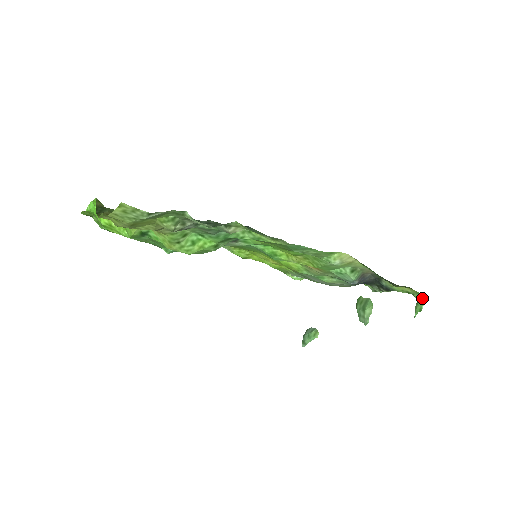
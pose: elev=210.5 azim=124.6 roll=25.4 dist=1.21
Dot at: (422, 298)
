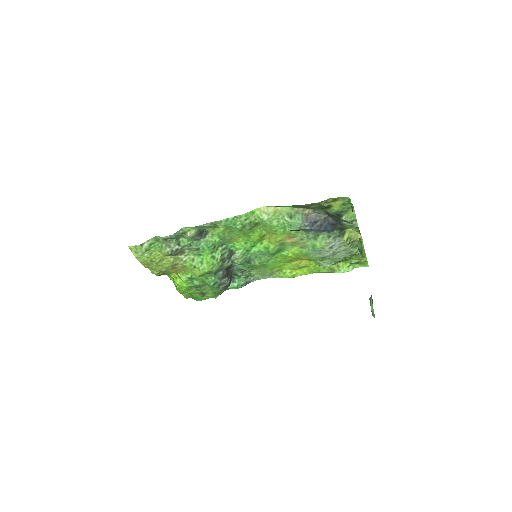
Dot at: (349, 199)
